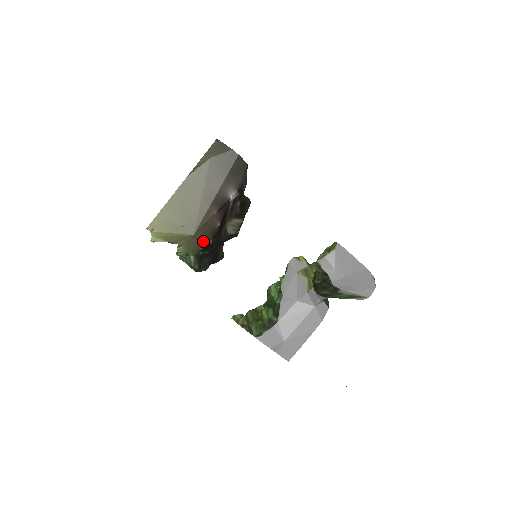
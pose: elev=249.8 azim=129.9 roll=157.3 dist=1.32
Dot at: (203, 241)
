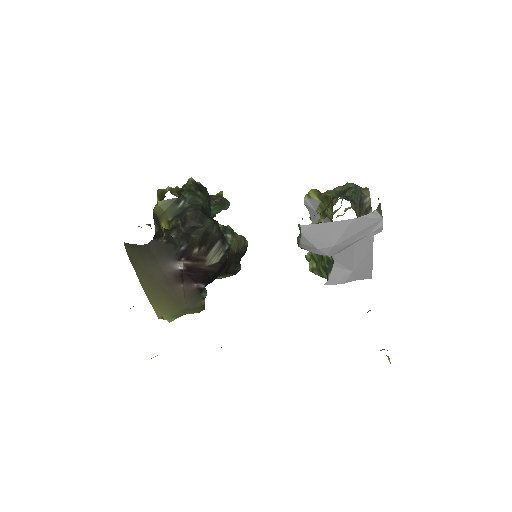
Dot at: (198, 301)
